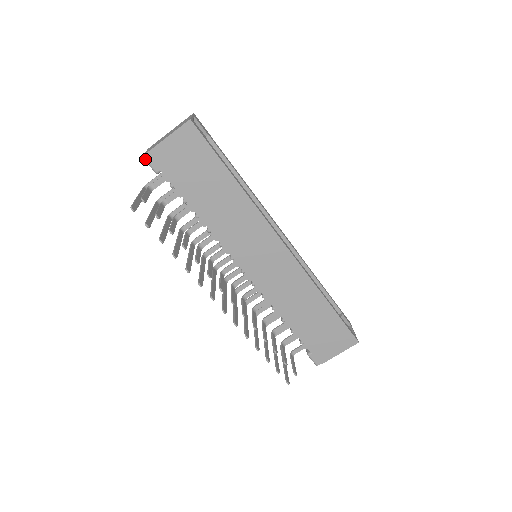
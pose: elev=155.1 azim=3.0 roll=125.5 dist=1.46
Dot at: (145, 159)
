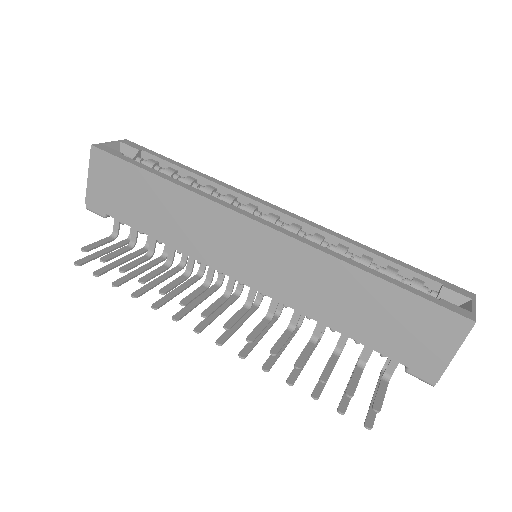
Dot at: (89, 210)
